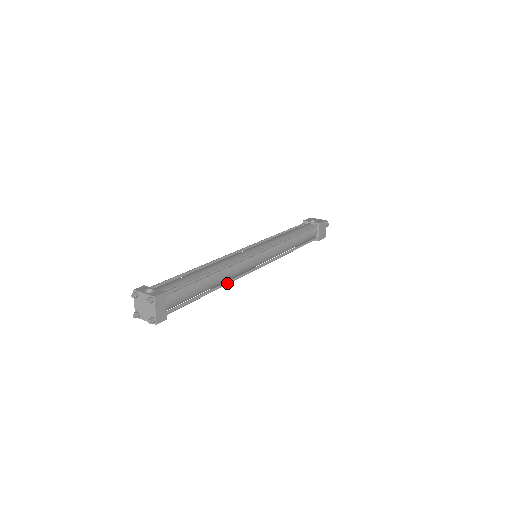
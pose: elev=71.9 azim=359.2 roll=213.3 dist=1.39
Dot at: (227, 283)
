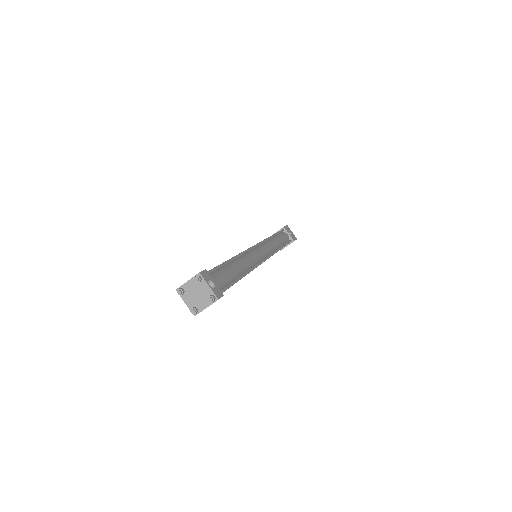
Dot at: occluded
